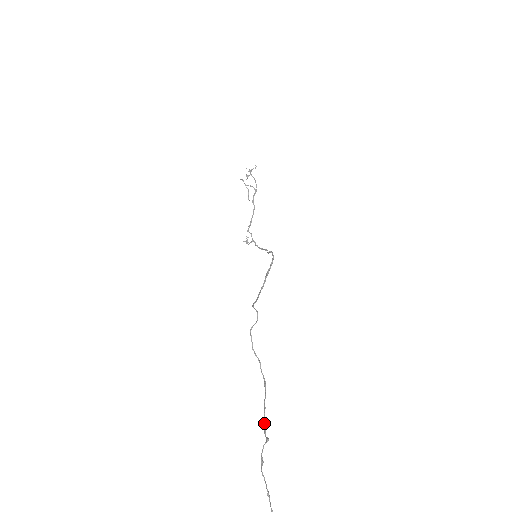
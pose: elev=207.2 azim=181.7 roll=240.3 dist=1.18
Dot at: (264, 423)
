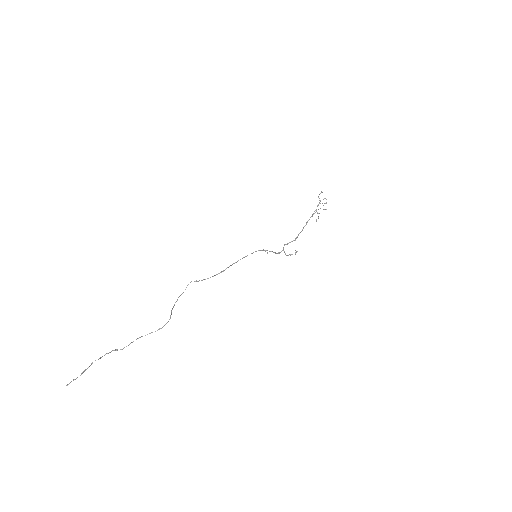
Dot at: (129, 344)
